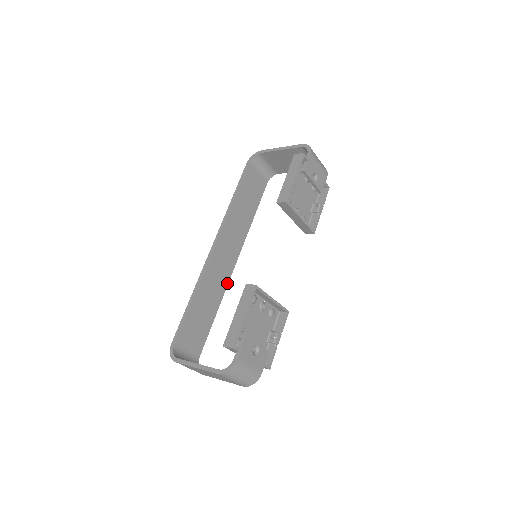
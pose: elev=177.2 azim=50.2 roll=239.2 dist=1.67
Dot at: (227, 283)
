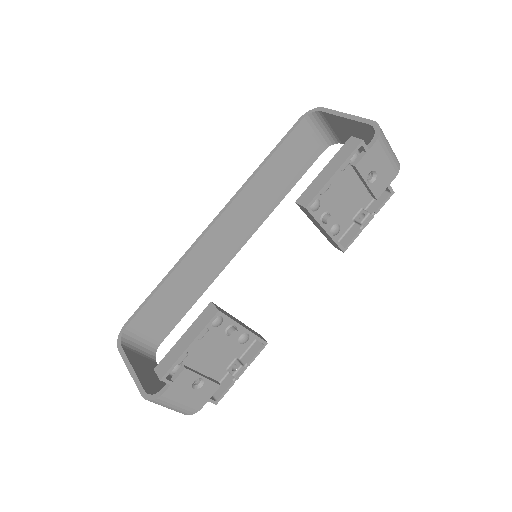
Dot at: (223, 268)
